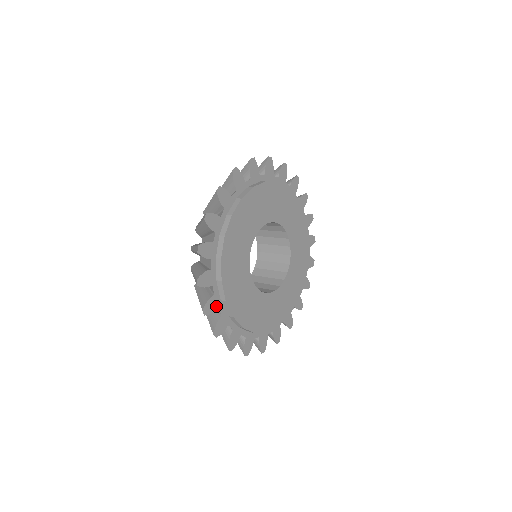
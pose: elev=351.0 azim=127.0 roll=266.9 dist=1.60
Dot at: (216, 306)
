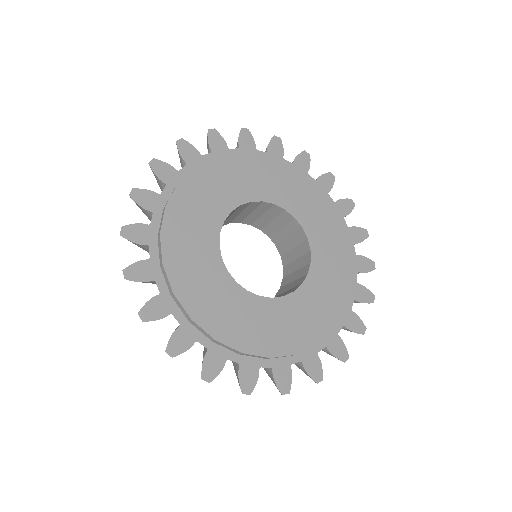
Dot at: (152, 208)
